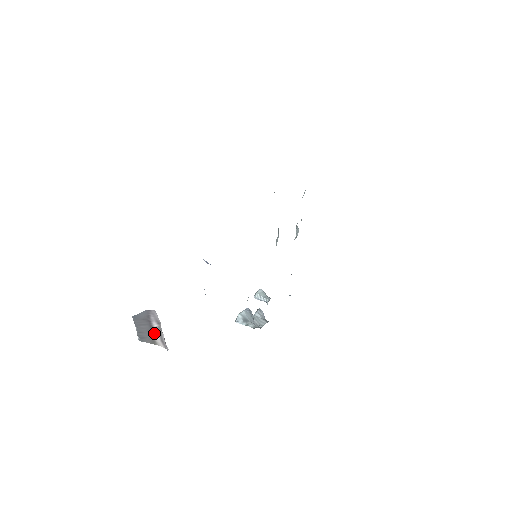
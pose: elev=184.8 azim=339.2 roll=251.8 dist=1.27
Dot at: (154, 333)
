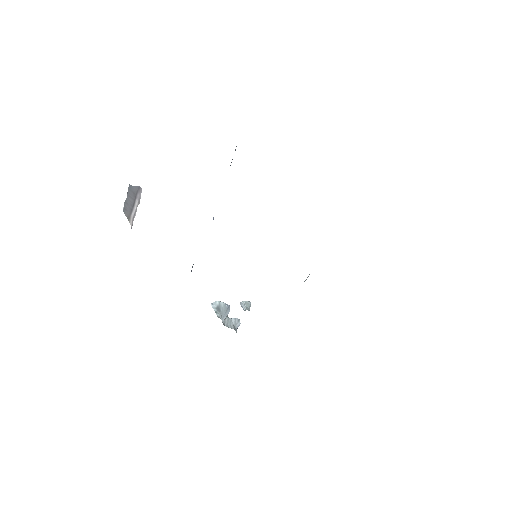
Dot at: (133, 210)
